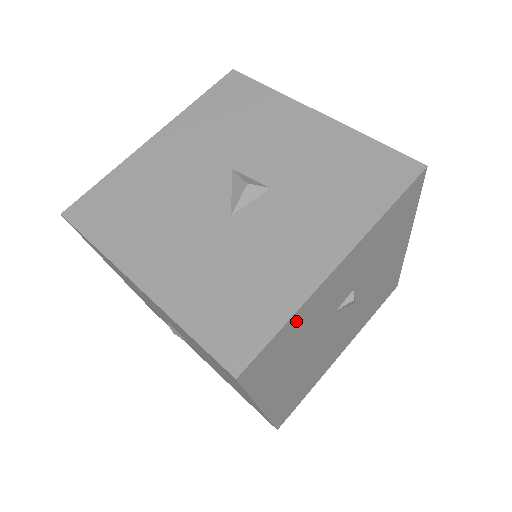
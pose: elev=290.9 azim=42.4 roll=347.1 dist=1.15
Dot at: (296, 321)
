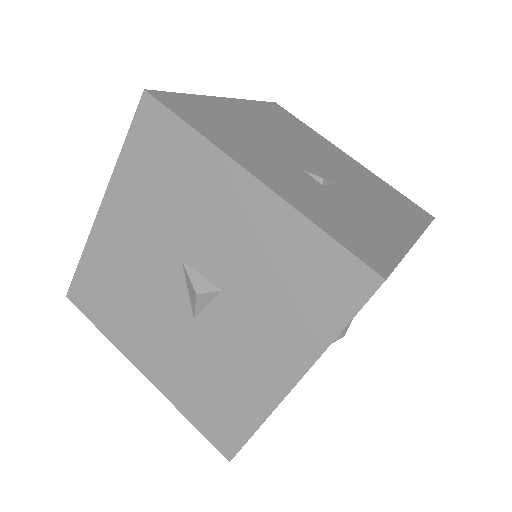
Dot at: occluded
